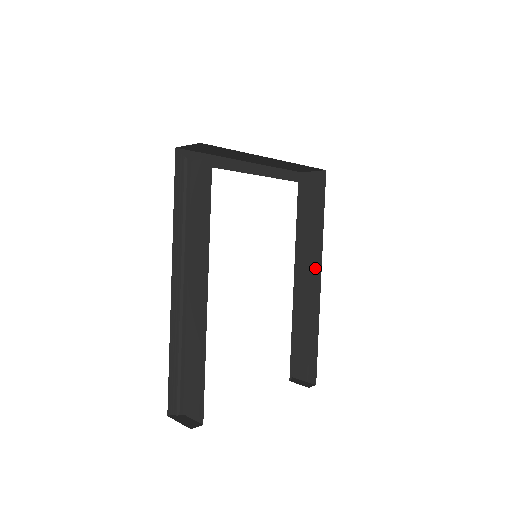
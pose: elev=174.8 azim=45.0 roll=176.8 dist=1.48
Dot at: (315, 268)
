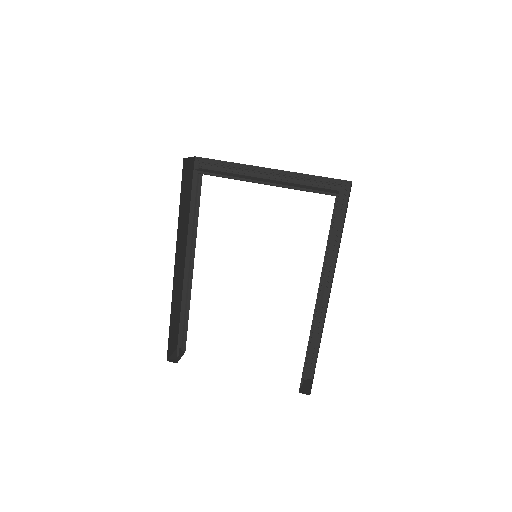
Dot at: occluded
